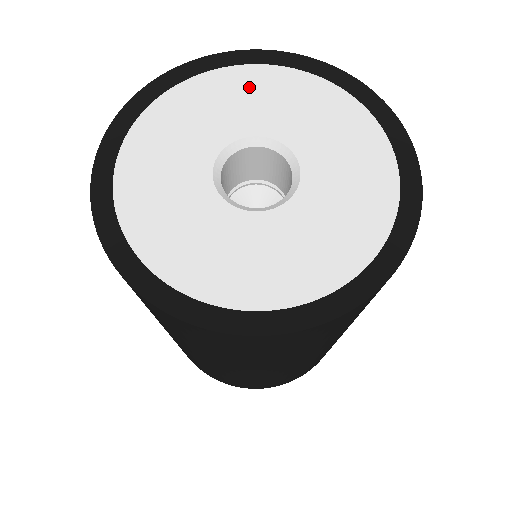
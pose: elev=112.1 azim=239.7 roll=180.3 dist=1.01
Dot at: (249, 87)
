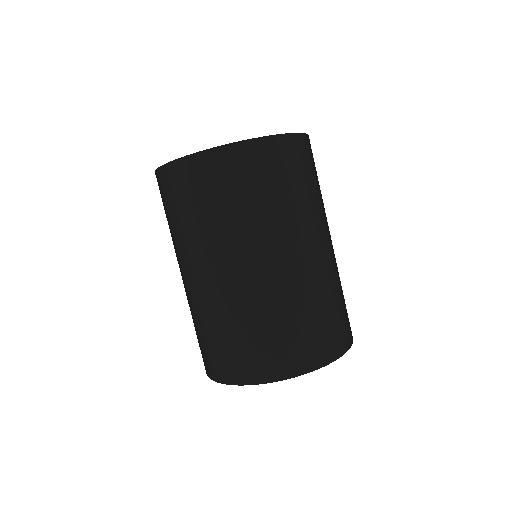
Dot at: occluded
